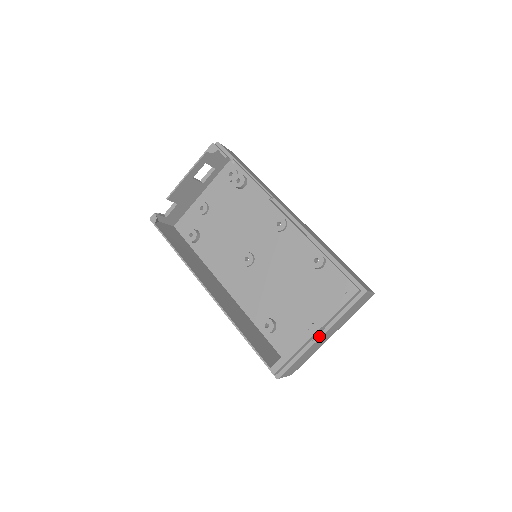
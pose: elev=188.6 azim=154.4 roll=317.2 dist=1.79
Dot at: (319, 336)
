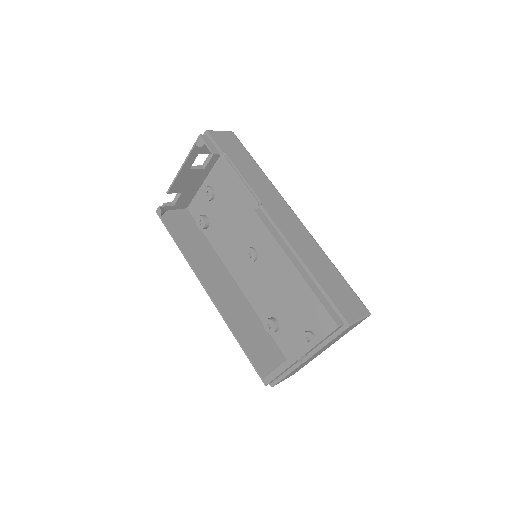
Dot at: (306, 358)
